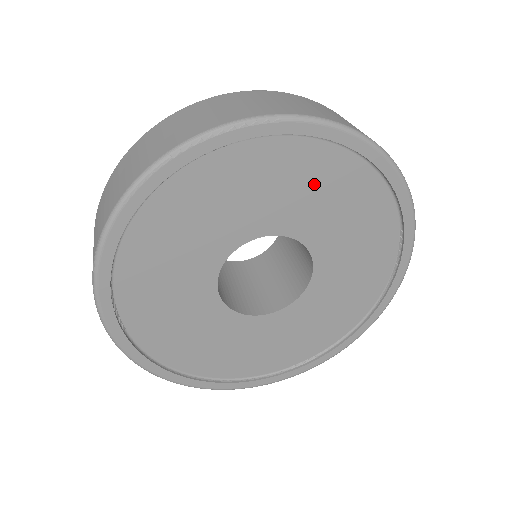
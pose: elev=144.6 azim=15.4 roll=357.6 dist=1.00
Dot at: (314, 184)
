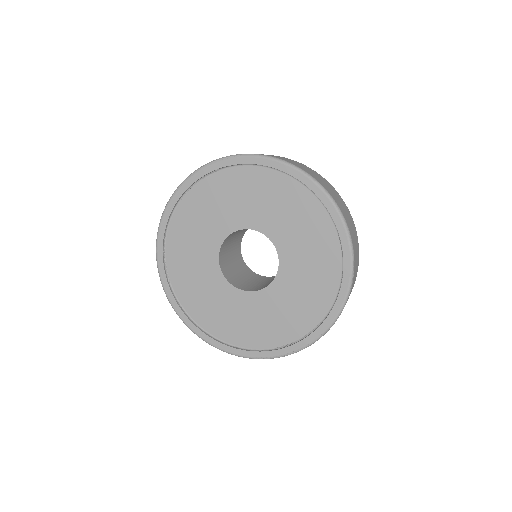
Dot at: (269, 196)
